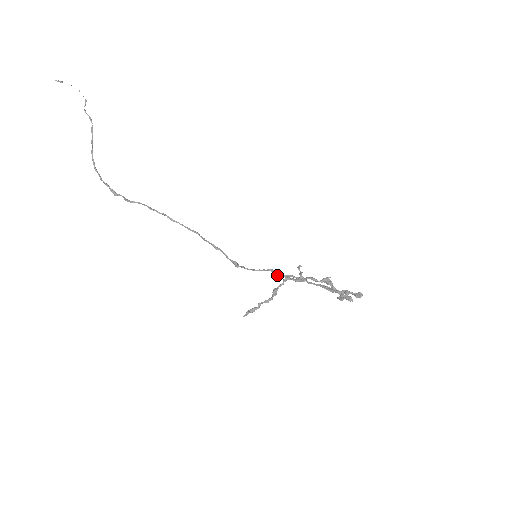
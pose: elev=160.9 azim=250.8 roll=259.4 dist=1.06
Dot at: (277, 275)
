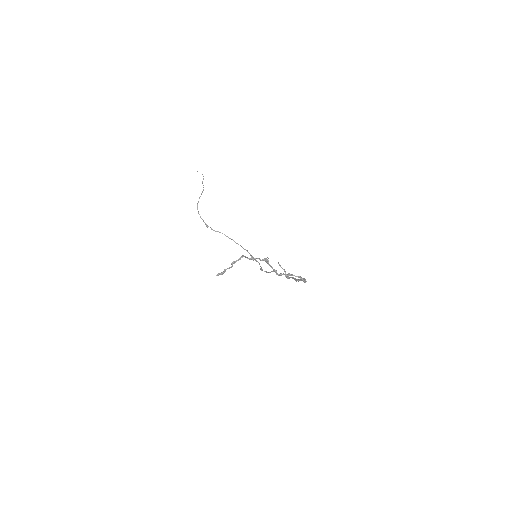
Dot at: occluded
